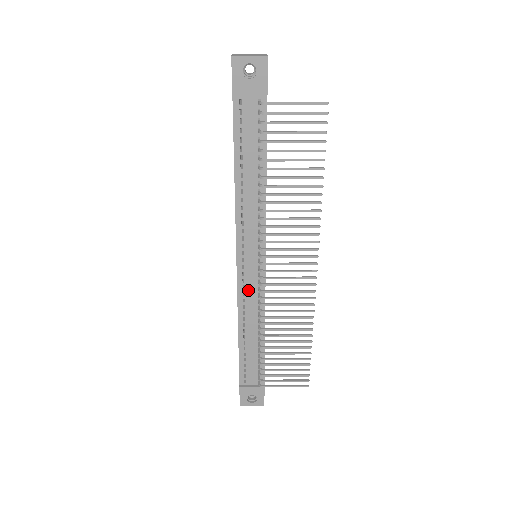
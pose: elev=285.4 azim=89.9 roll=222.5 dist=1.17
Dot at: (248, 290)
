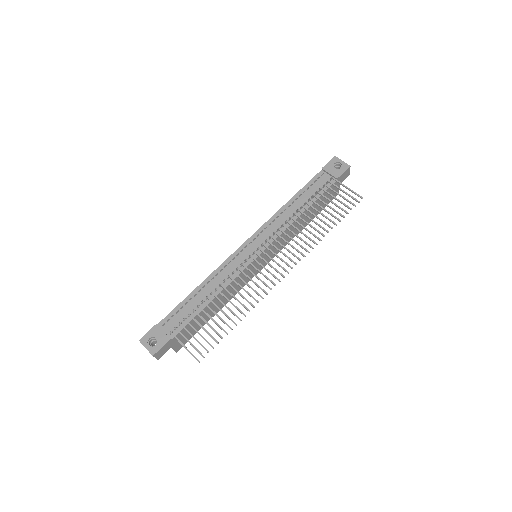
Dot at: (234, 262)
